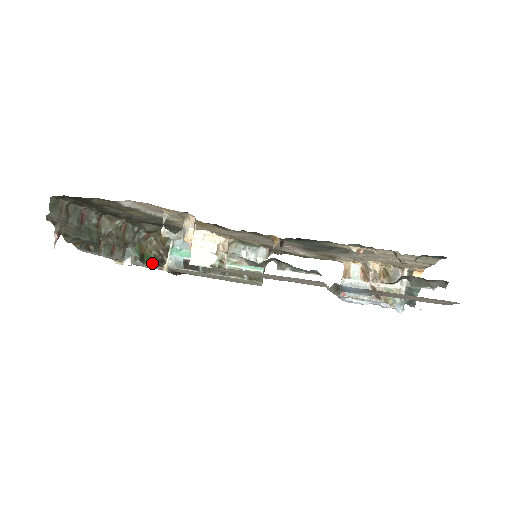
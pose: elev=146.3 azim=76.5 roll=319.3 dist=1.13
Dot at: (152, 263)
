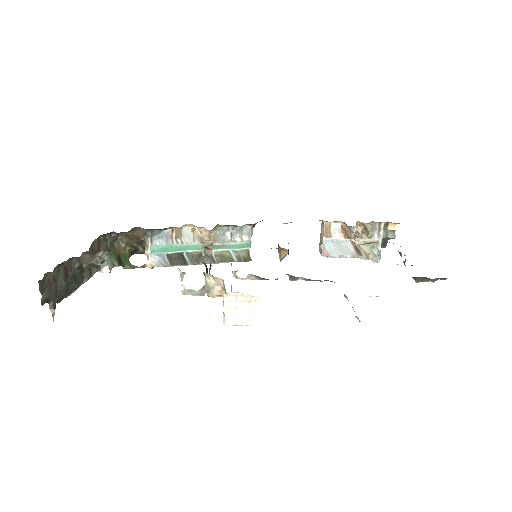
Dot at: (128, 258)
